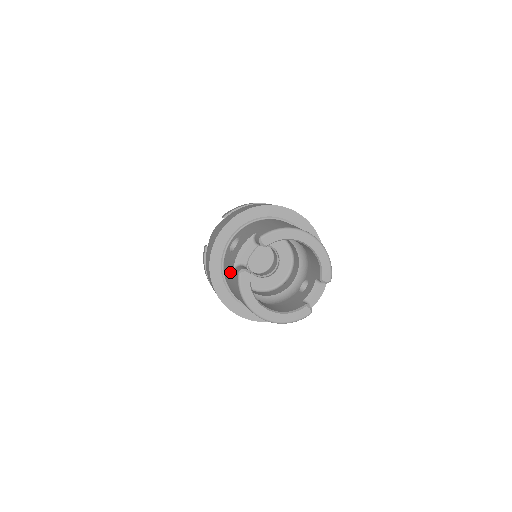
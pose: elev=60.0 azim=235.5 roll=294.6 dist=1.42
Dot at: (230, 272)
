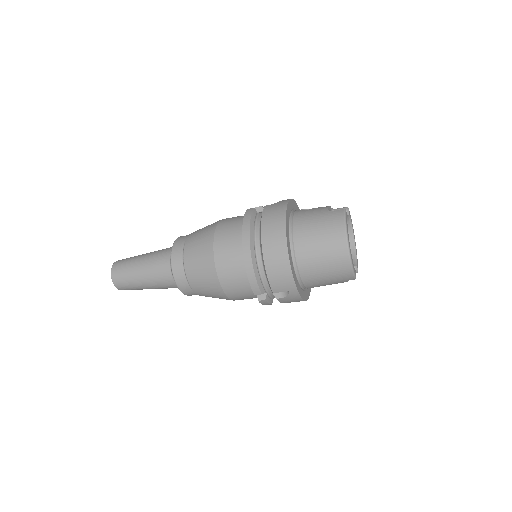
Dot at: (318, 214)
